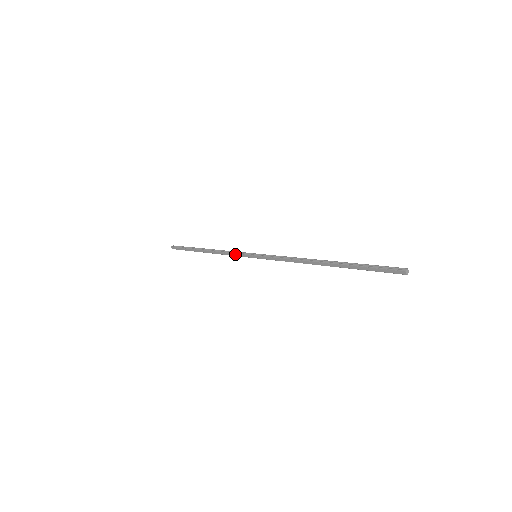
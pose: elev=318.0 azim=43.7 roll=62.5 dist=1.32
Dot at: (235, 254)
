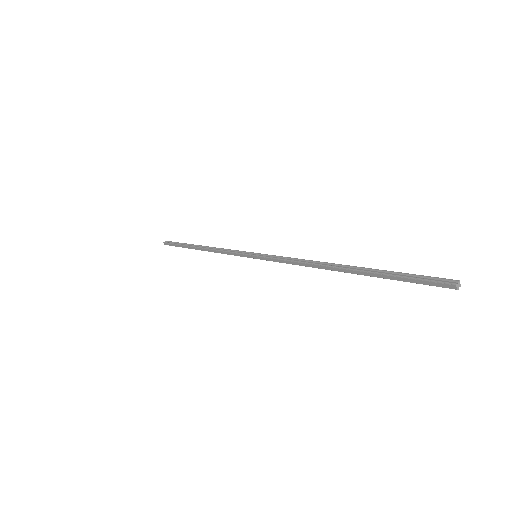
Dot at: (232, 253)
